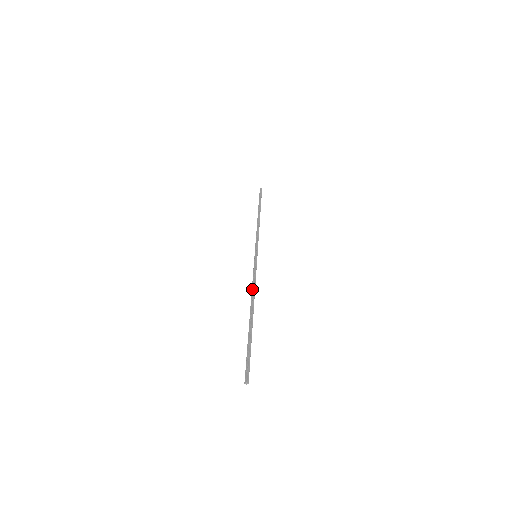
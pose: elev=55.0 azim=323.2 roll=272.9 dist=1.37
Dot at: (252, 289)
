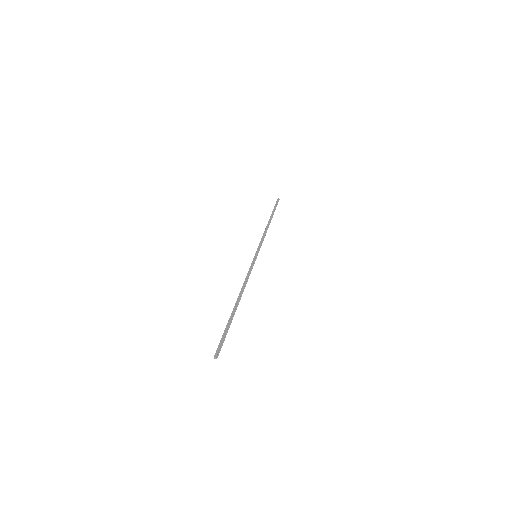
Dot at: (244, 282)
